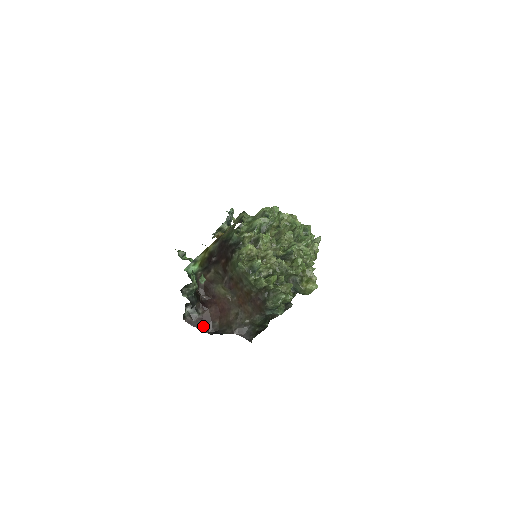
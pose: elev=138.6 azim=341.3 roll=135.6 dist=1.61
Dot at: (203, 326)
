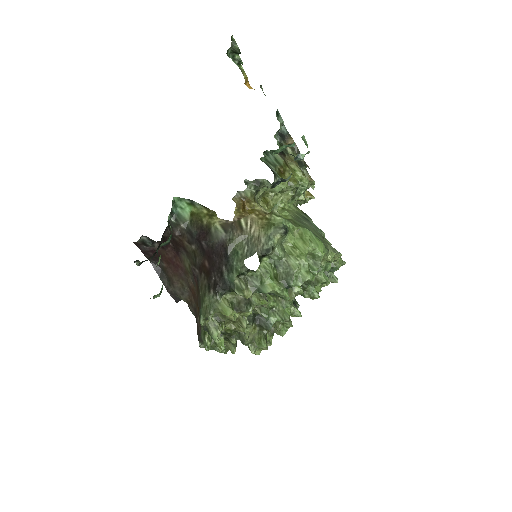
Dot at: (149, 255)
